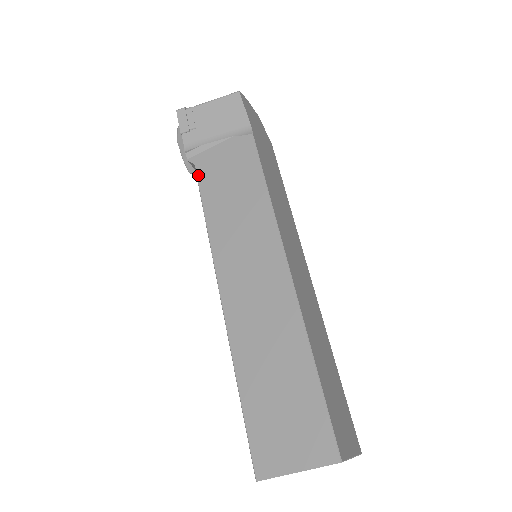
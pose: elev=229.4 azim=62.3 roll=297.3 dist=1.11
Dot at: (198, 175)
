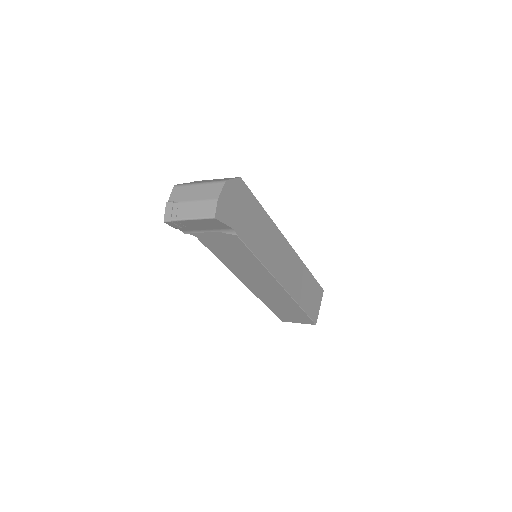
Dot at: (202, 242)
